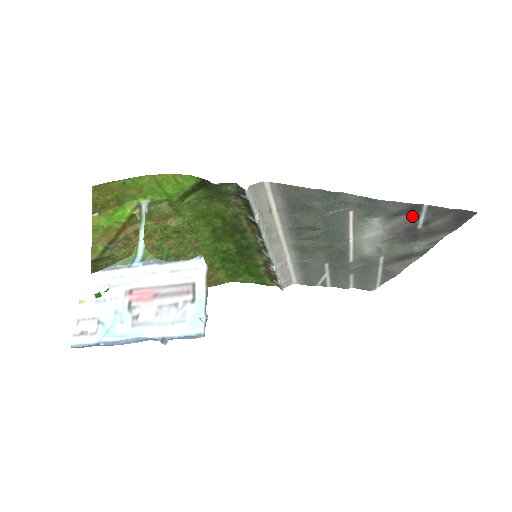
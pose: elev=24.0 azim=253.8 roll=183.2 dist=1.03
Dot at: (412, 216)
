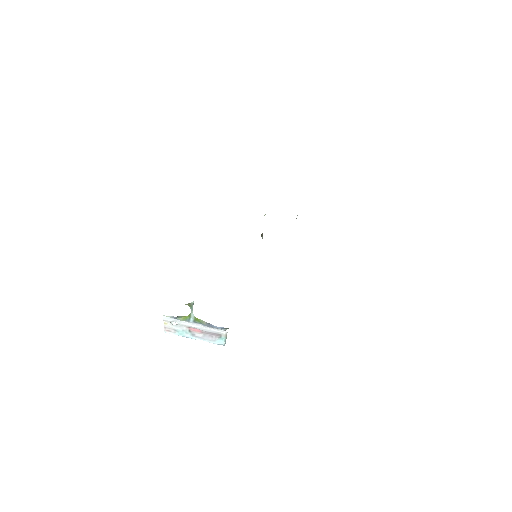
Dot at: occluded
